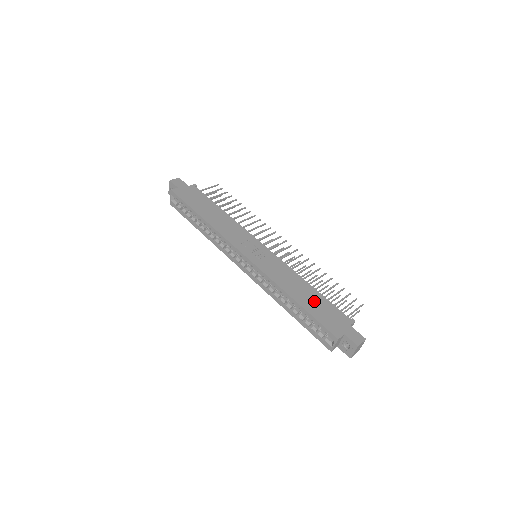
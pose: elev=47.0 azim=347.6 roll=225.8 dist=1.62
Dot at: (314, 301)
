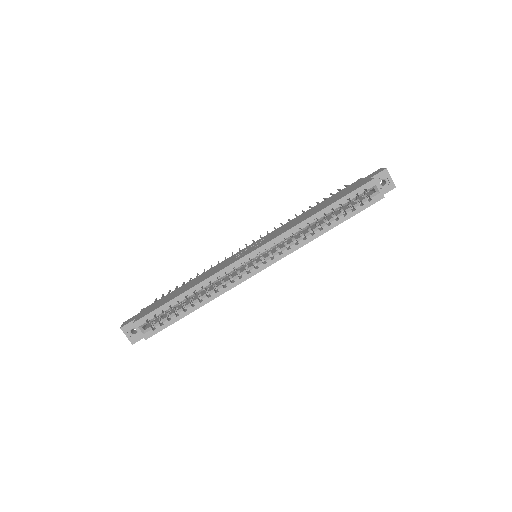
Dot at: (328, 201)
